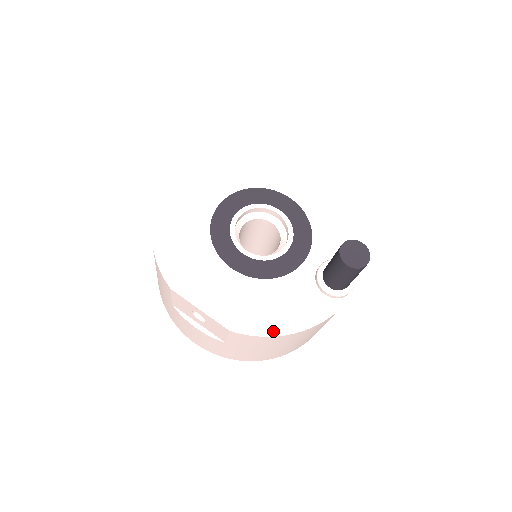
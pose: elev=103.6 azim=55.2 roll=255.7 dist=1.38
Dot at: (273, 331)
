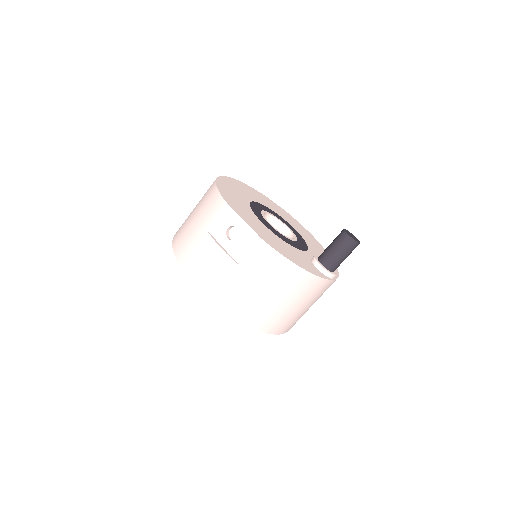
Dot at: (288, 257)
